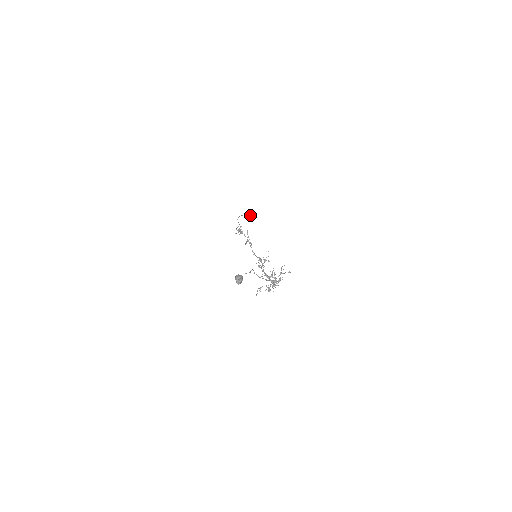
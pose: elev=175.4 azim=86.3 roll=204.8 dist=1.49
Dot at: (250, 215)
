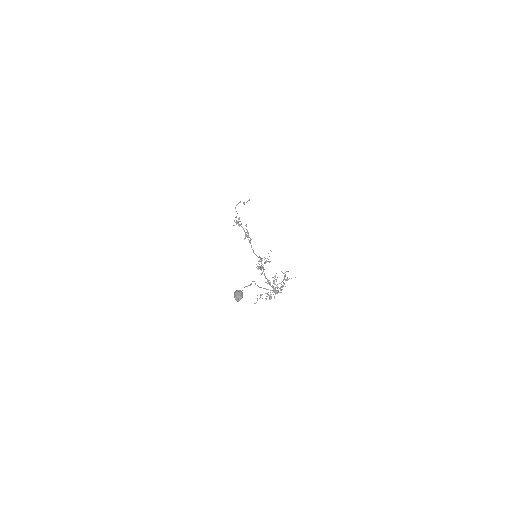
Dot at: (249, 200)
